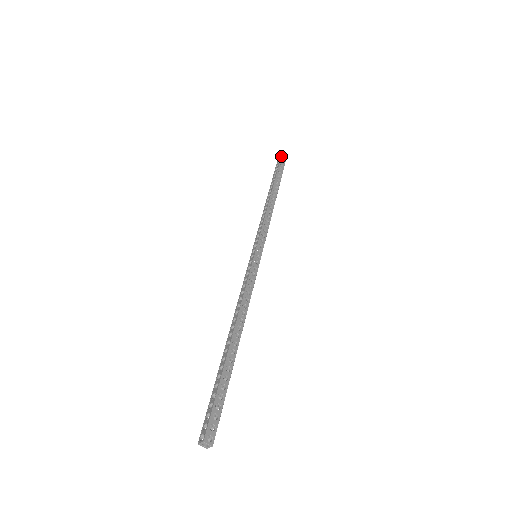
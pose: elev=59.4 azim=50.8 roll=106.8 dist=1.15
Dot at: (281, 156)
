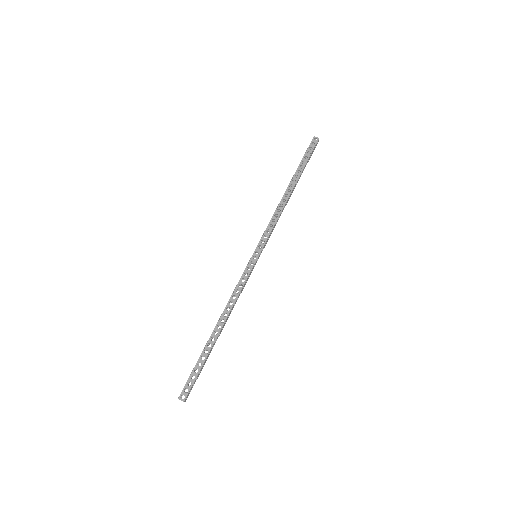
Dot at: (316, 144)
